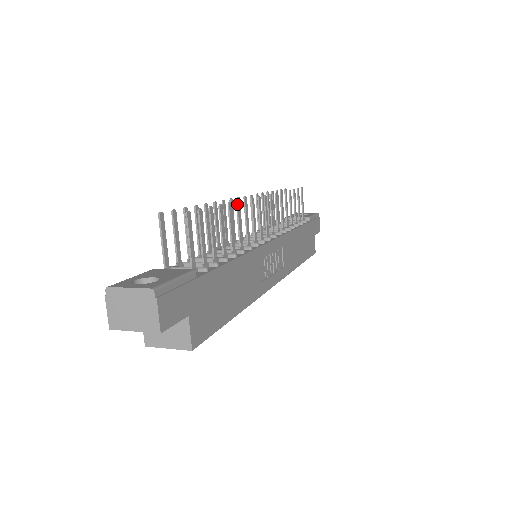
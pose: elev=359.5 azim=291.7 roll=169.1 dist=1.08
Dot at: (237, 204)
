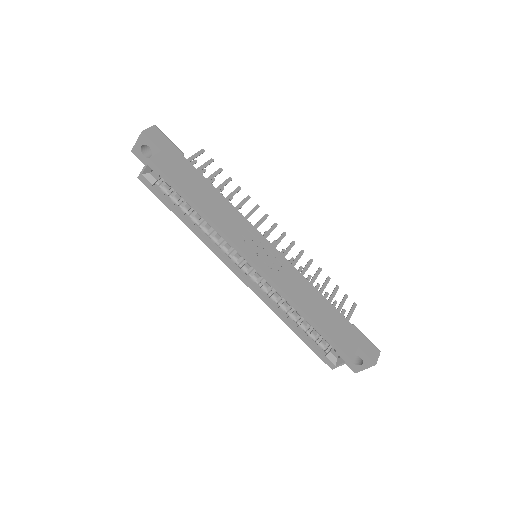
Dot at: (247, 196)
